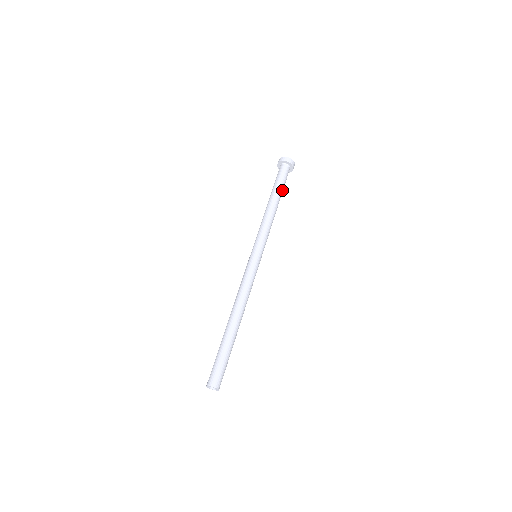
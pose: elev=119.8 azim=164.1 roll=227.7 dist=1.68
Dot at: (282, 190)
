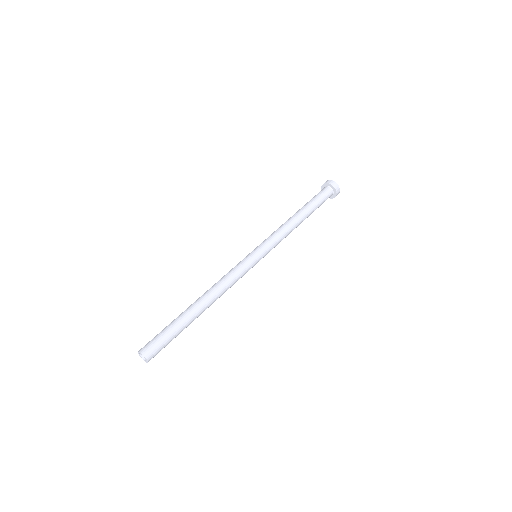
Dot at: (313, 206)
